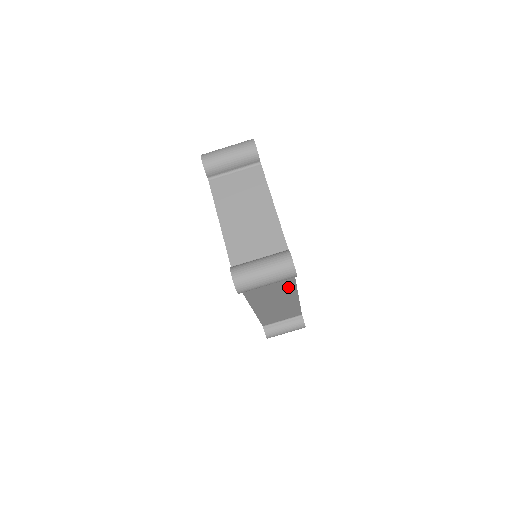
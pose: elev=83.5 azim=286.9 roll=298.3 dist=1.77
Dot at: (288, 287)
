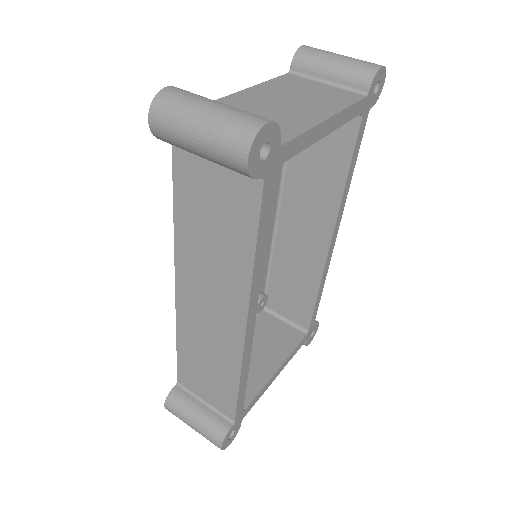
Dot at: (238, 273)
